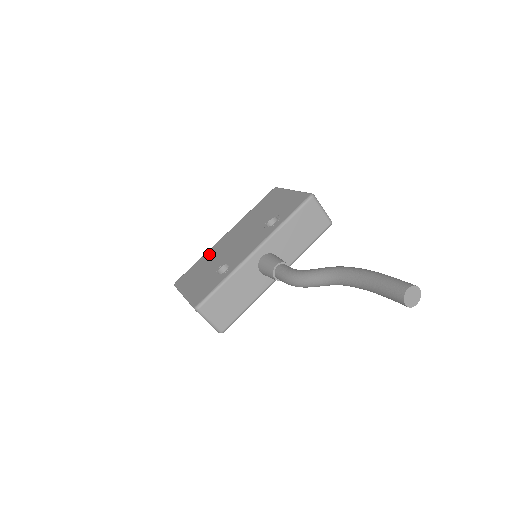
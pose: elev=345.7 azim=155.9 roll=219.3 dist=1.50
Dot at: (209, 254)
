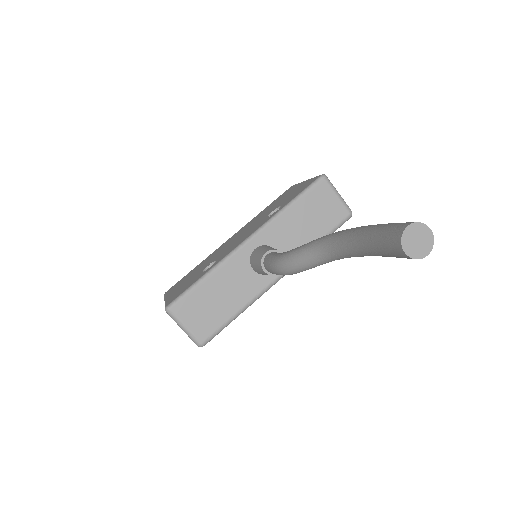
Dot at: (206, 259)
